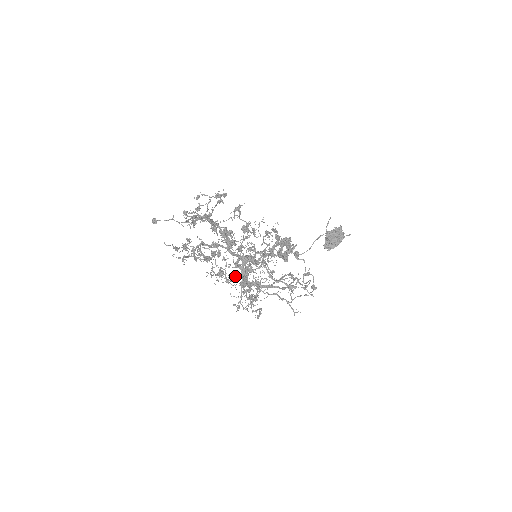
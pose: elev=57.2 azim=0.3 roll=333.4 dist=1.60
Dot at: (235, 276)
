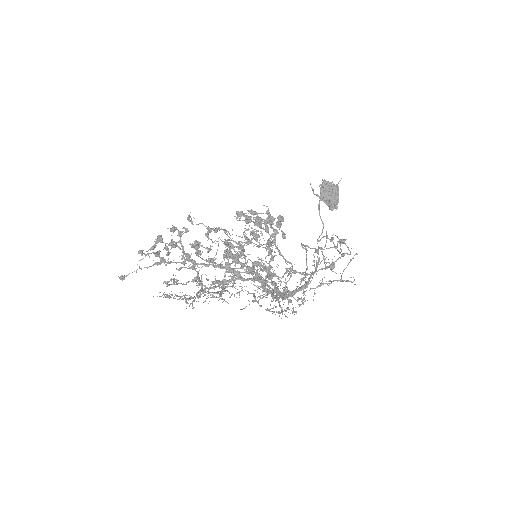
Dot at: (227, 272)
